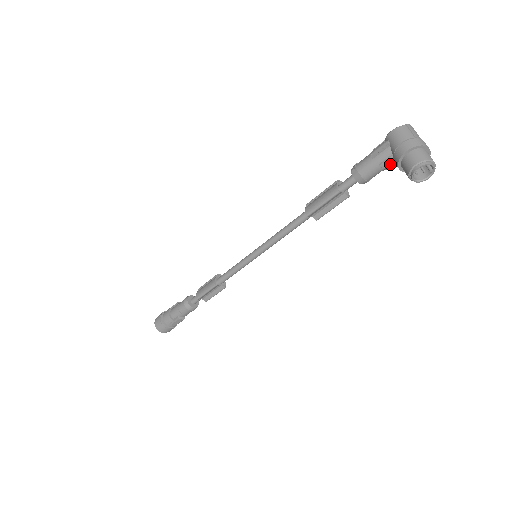
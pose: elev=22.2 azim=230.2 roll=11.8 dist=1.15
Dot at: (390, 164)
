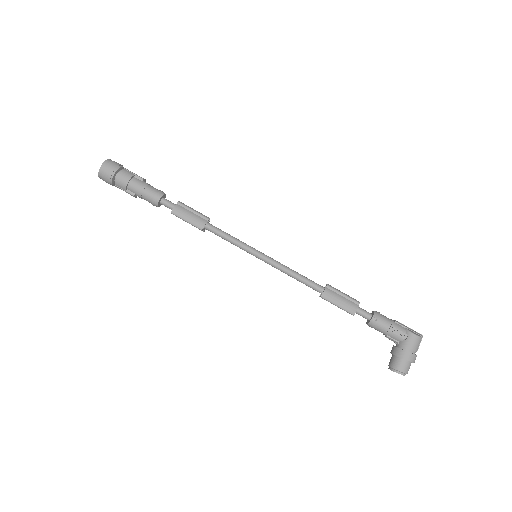
Dot at: (391, 340)
